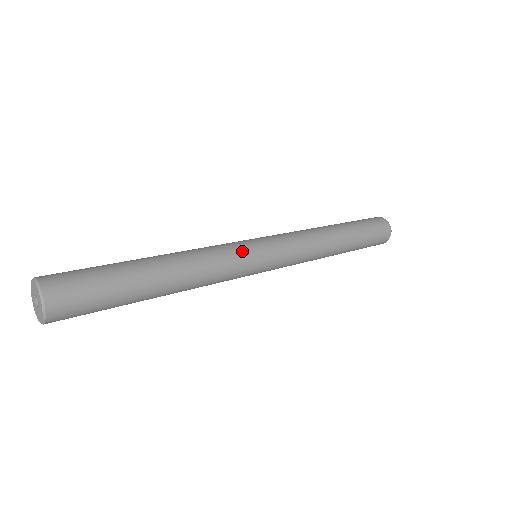
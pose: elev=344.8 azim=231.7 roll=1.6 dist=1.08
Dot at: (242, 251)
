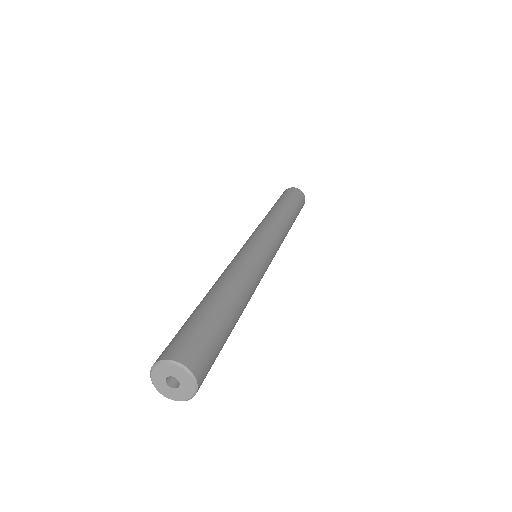
Dot at: occluded
